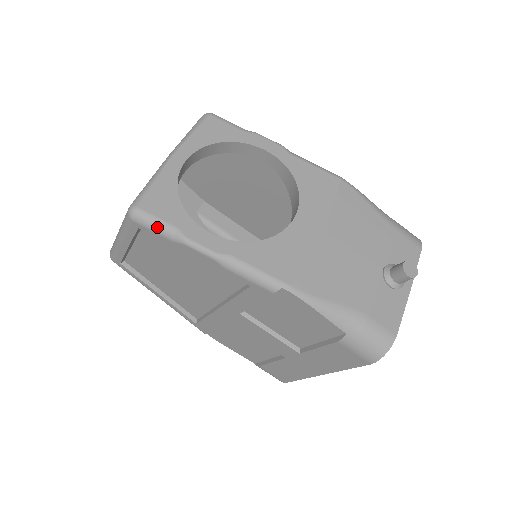
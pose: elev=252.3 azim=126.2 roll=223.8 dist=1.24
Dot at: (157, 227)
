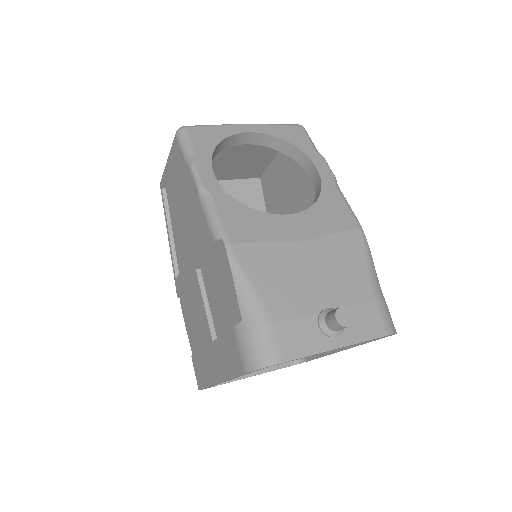
Dot at: (185, 146)
